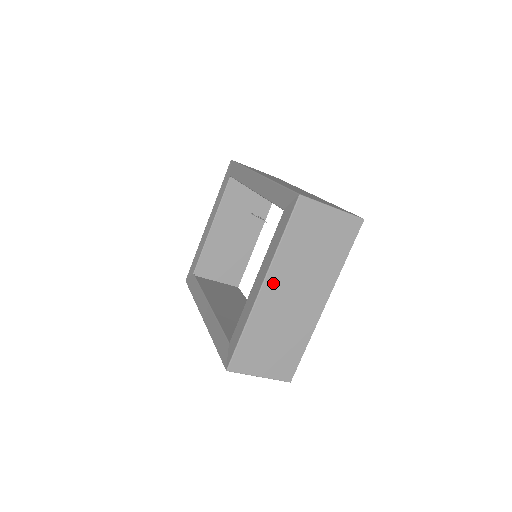
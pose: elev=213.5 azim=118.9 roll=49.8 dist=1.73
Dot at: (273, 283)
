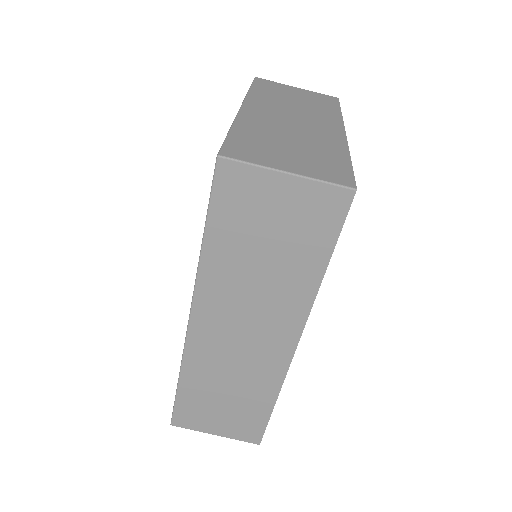
Dot at: (256, 107)
